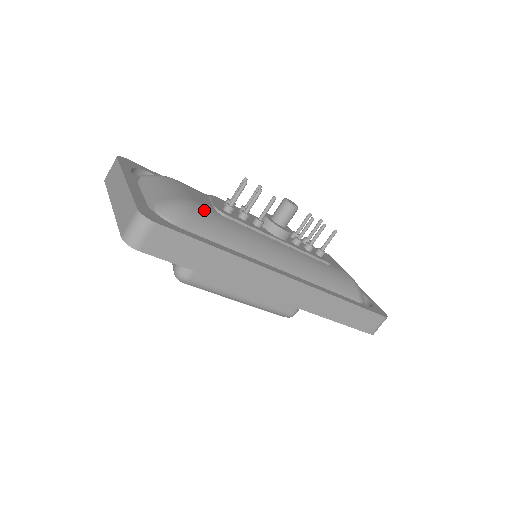
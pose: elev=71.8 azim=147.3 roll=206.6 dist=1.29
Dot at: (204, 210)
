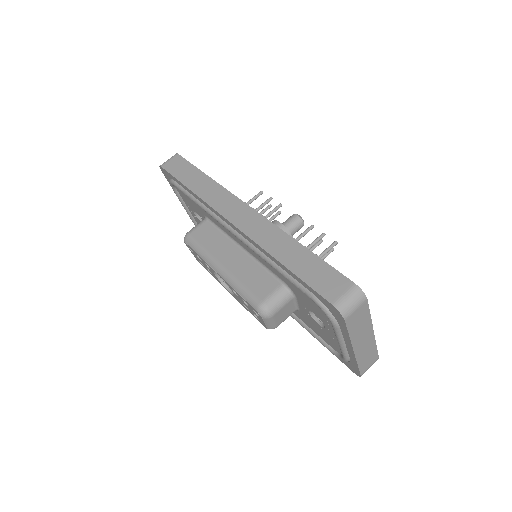
Dot at: occluded
